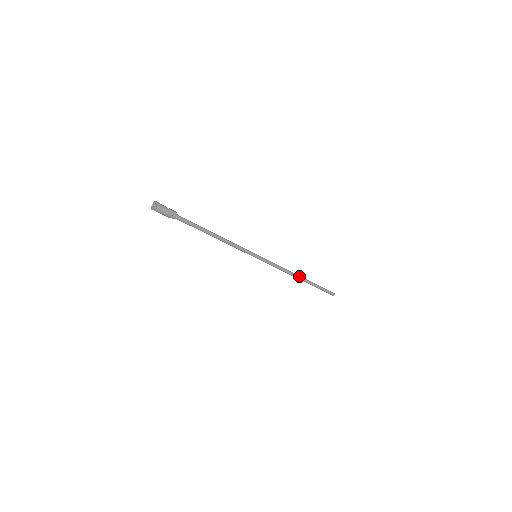
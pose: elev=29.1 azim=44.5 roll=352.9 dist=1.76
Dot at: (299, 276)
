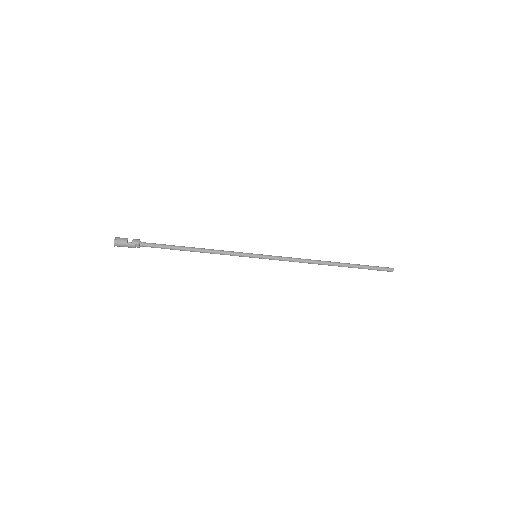
Dot at: (327, 263)
